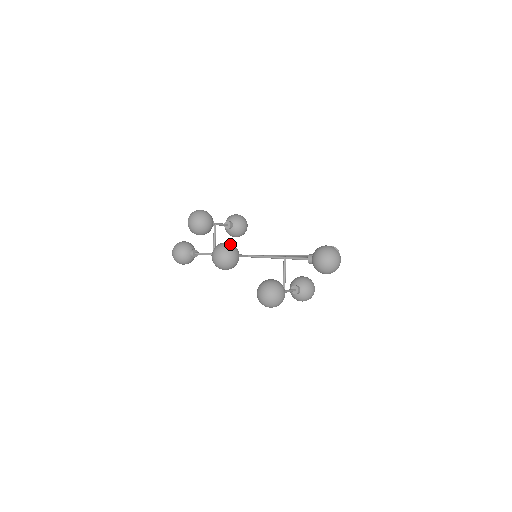
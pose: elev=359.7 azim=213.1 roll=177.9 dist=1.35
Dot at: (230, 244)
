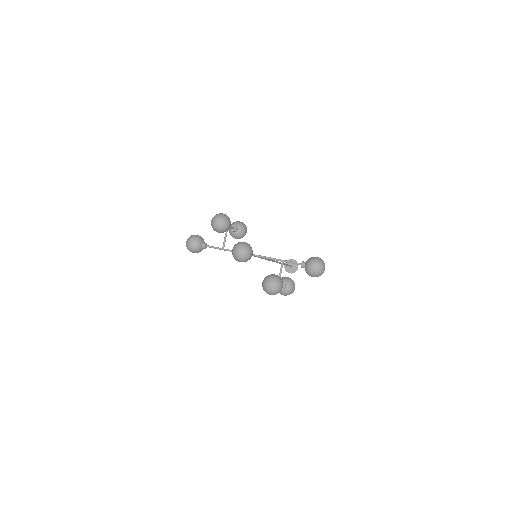
Dot at: (248, 244)
